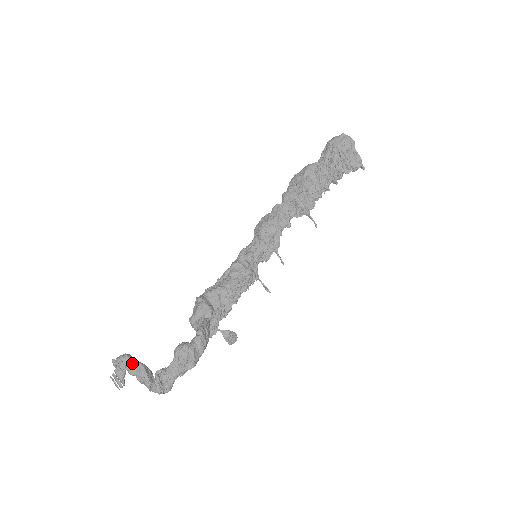
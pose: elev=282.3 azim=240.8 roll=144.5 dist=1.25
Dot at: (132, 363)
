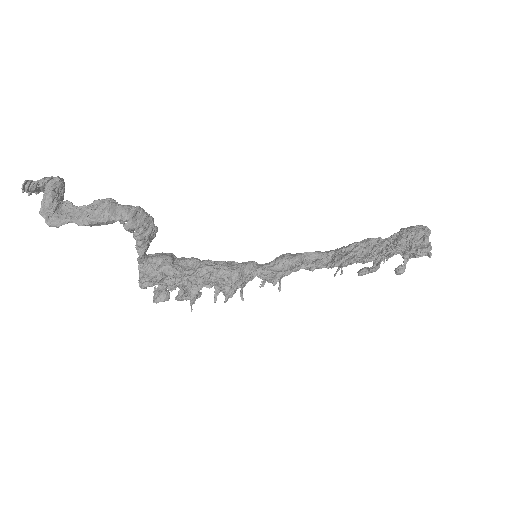
Dot at: (58, 178)
